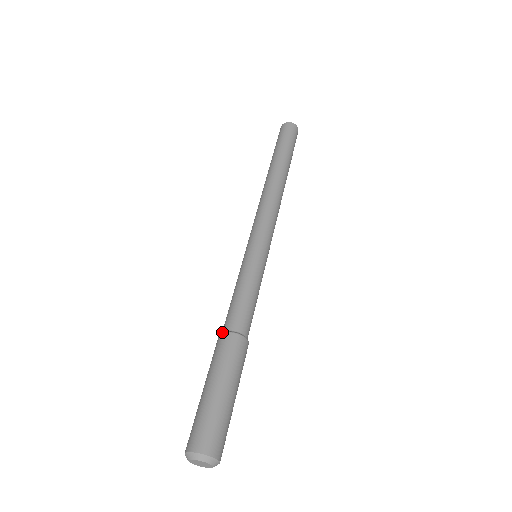
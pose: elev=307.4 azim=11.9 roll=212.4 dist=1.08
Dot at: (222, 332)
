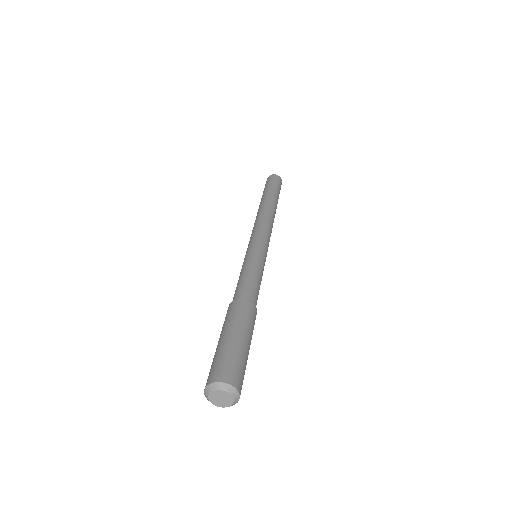
Dot at: occluded
